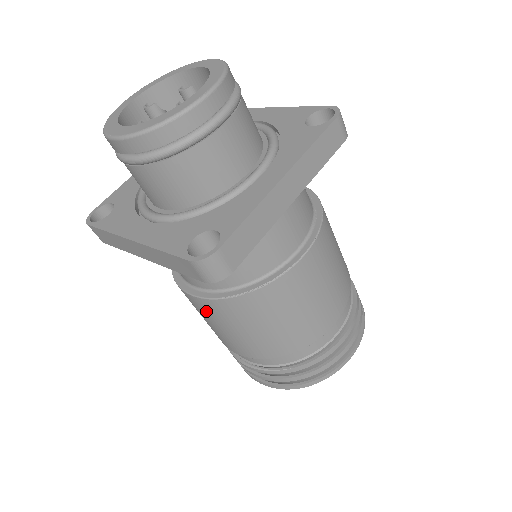
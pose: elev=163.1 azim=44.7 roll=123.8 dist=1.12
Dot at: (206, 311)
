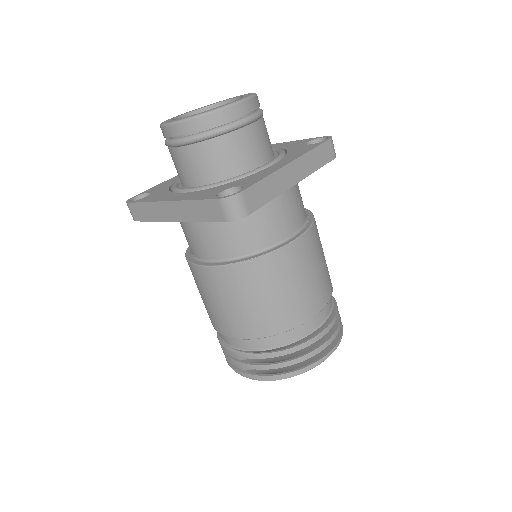
Dot at: (213, 283)
